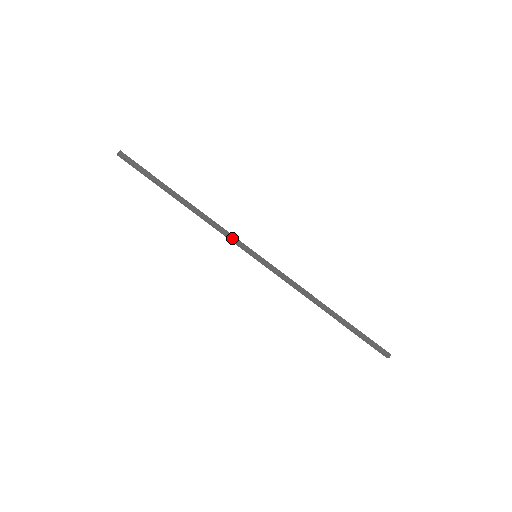
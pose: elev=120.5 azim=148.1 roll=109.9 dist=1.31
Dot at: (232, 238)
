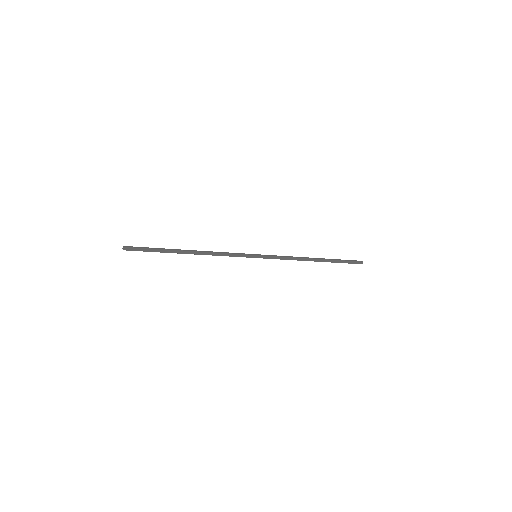
Dot at: (235, 256)
